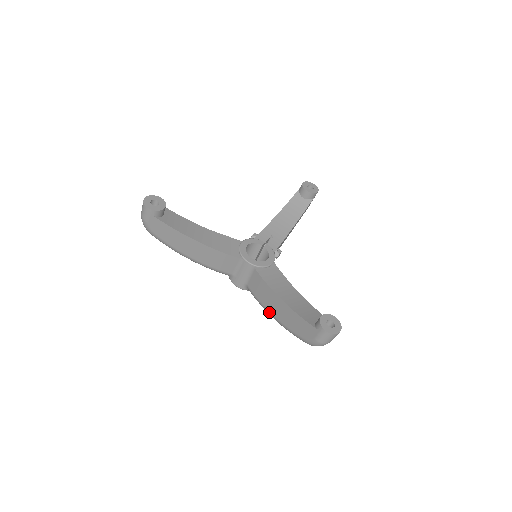
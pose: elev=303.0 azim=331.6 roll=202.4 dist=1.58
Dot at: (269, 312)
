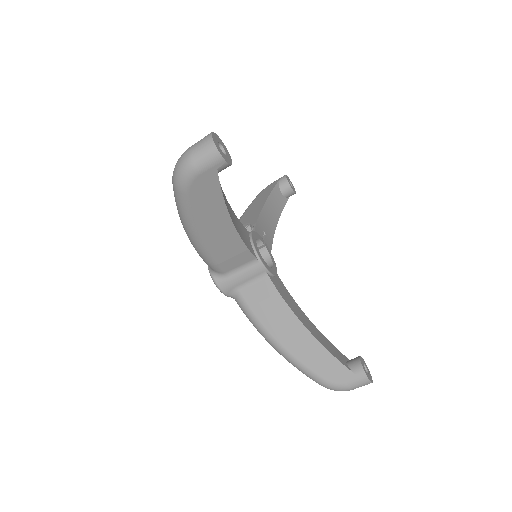
Dot at: (270, 335)
